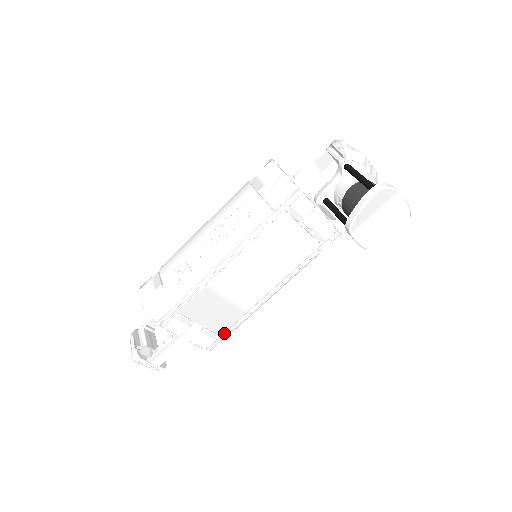
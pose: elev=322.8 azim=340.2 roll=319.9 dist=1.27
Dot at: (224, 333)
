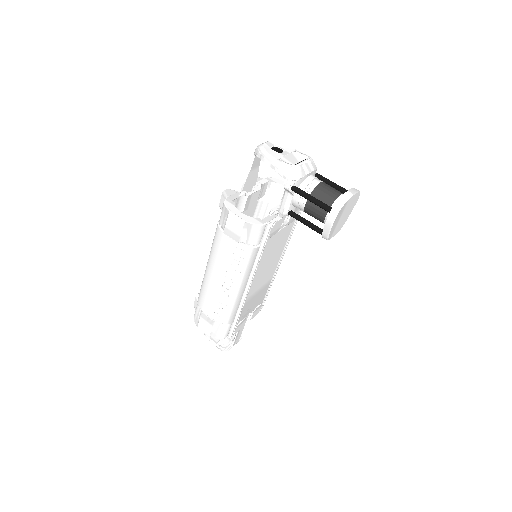
Dot at: (264, 299)
